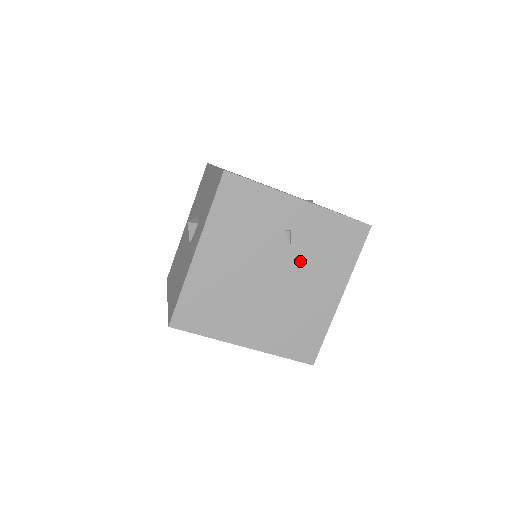
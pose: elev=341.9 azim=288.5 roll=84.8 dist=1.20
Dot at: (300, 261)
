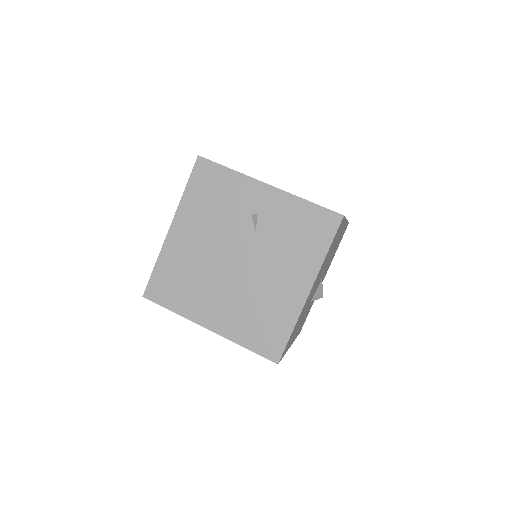
Dot at: (266, 247)
